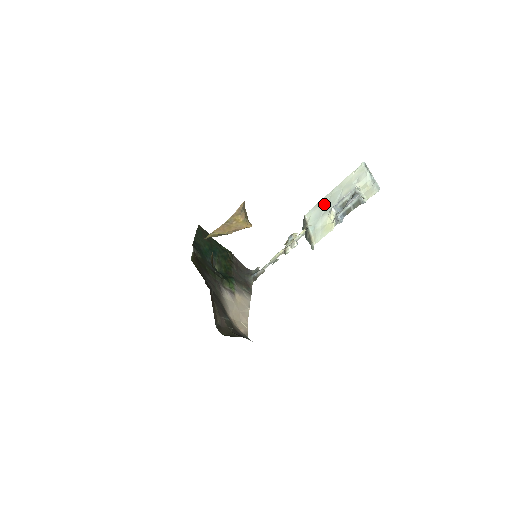
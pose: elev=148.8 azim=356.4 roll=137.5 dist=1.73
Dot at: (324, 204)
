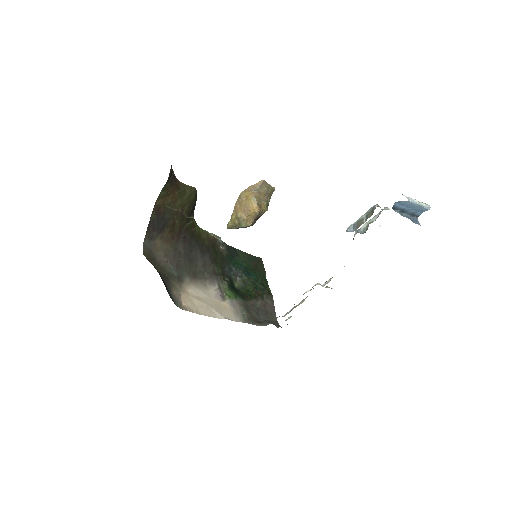
Dot at: occluded
